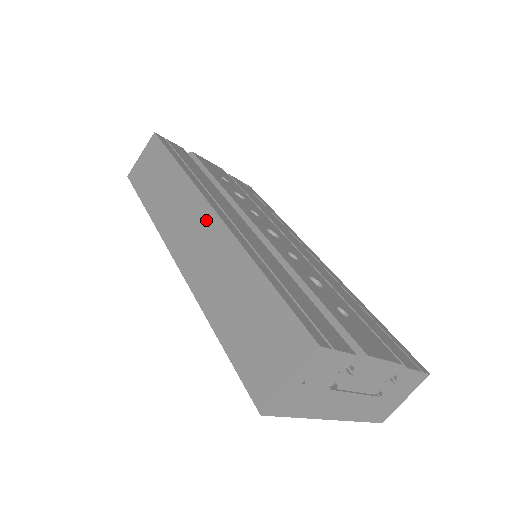
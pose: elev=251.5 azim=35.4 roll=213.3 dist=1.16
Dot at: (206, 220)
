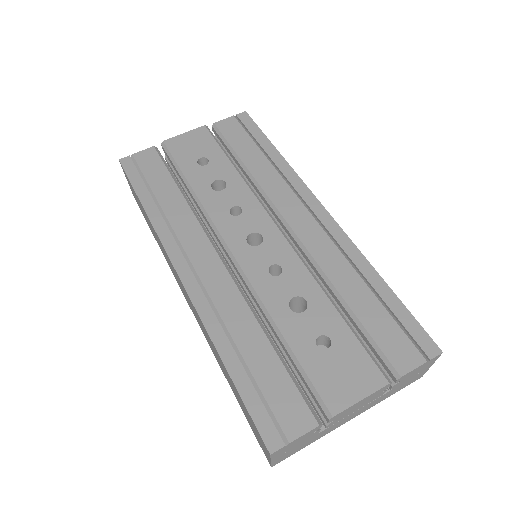
Dot at: occluded
